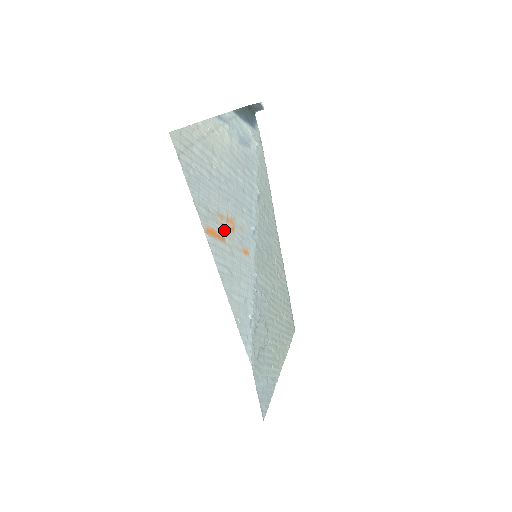
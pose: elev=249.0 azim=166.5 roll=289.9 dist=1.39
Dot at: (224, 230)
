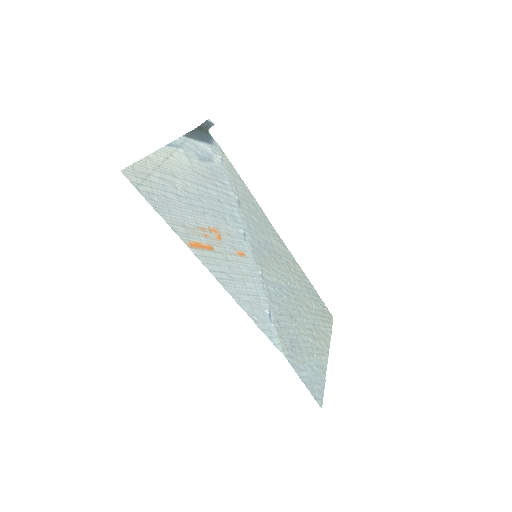
Dot at: (209, 240)
